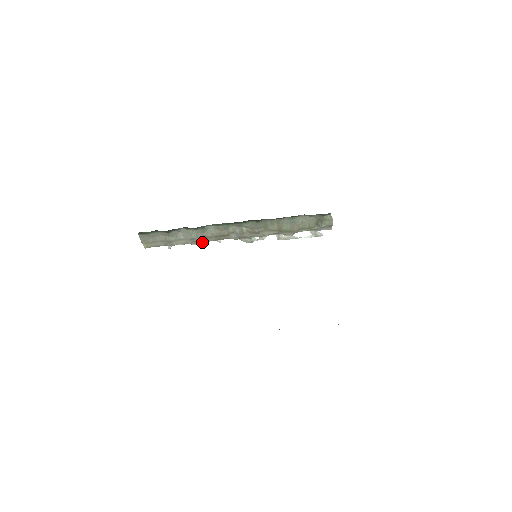
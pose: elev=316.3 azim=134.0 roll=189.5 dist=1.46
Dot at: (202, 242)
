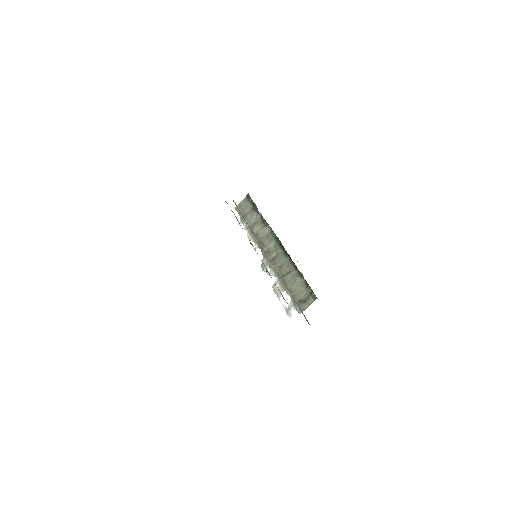
Dot at: (252, 237)
